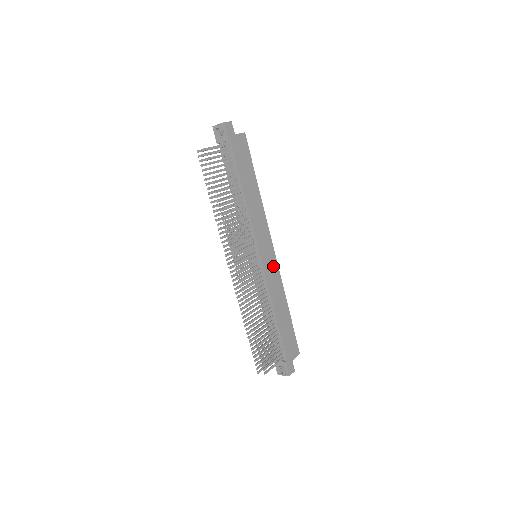
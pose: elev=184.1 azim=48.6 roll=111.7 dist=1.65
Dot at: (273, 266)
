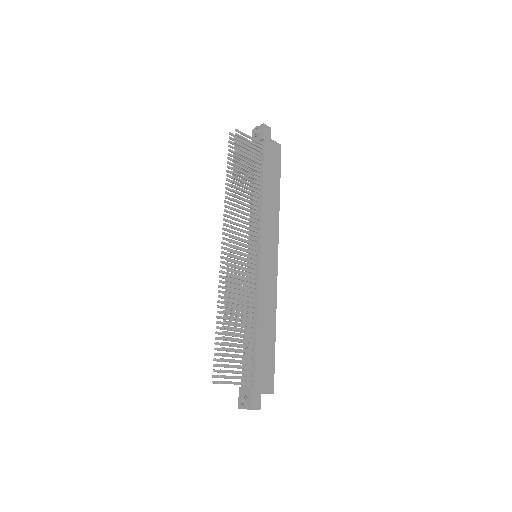
Dot at: (271, 274)
